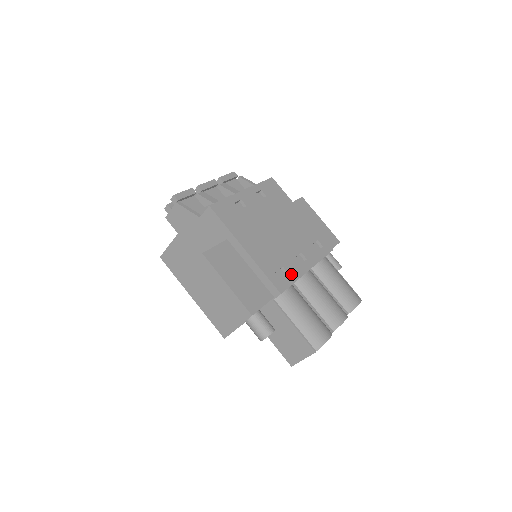
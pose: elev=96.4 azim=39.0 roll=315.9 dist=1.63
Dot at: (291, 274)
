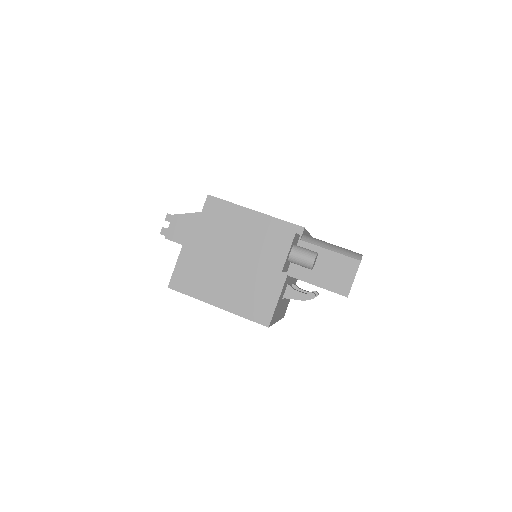
Dot at: occluded
